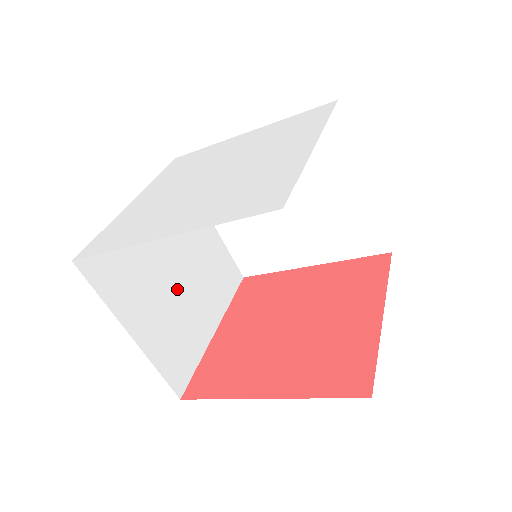
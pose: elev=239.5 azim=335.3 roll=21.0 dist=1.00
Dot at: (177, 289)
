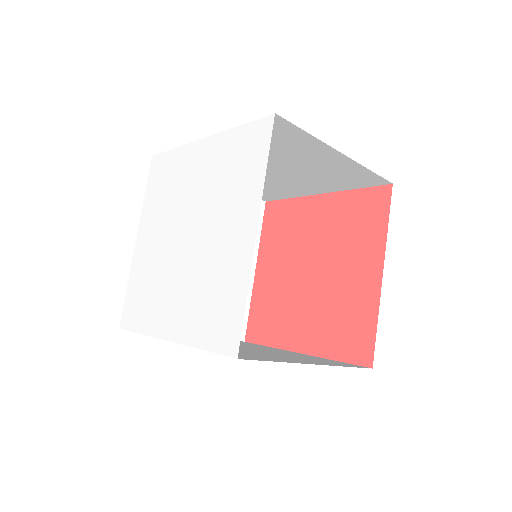
Dot at: occluded
